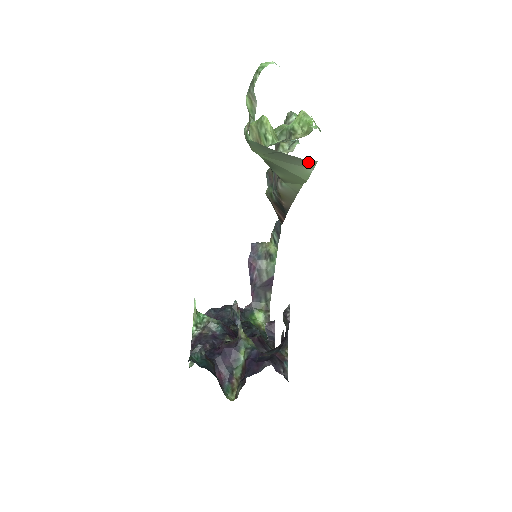
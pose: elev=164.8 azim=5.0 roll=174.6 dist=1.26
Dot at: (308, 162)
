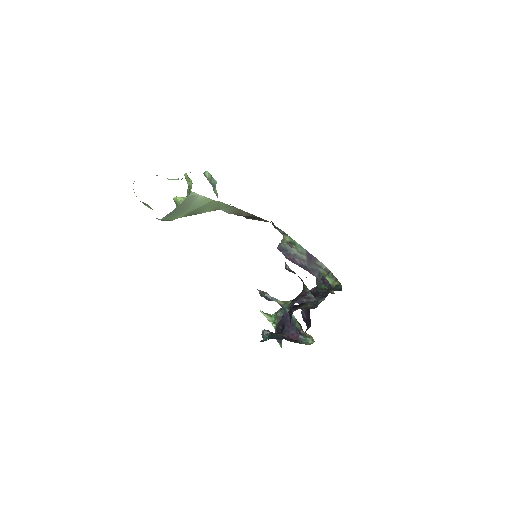
Dot at: (190, 197)
